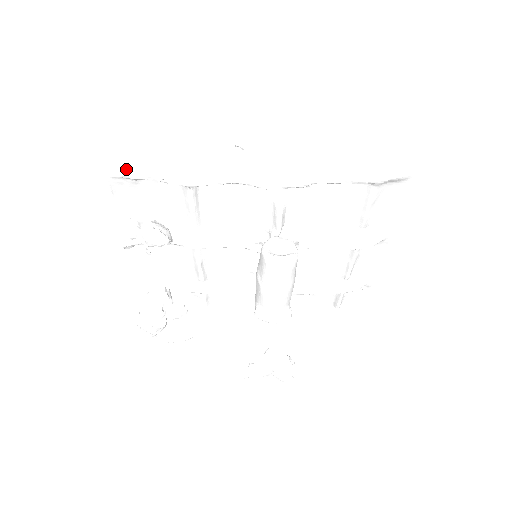
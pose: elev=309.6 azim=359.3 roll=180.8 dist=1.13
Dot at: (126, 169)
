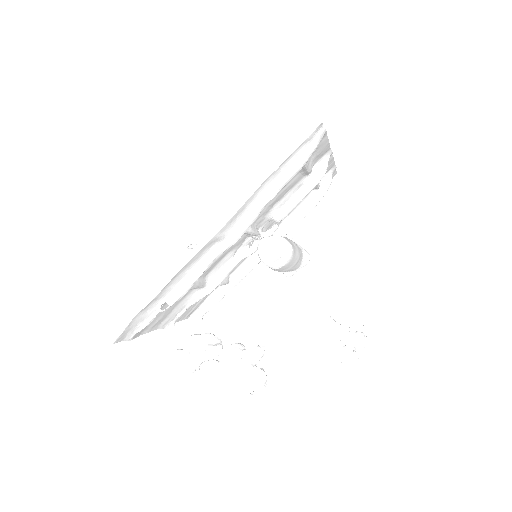
Dot at: (137, 328)
